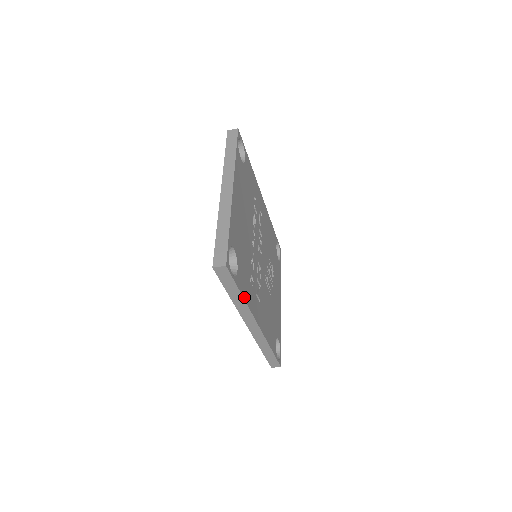
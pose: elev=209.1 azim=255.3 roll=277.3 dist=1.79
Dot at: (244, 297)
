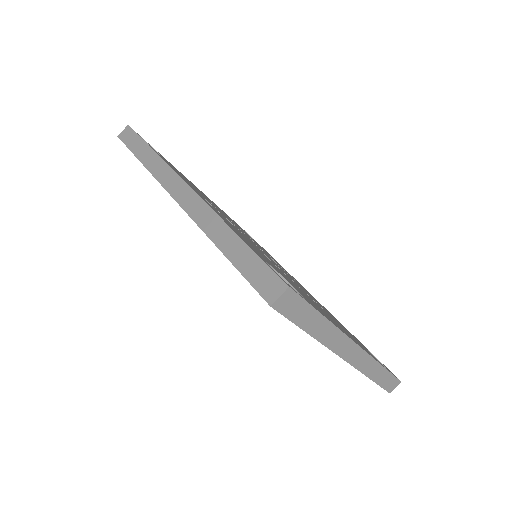
Dot at: (156, 153)
